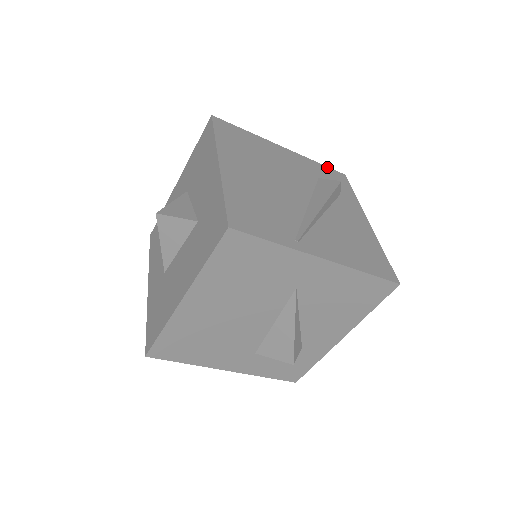
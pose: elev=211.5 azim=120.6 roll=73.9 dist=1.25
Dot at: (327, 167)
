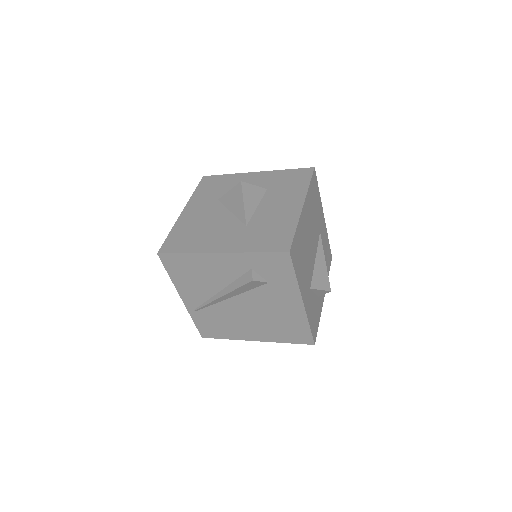
Dot at: occluded
